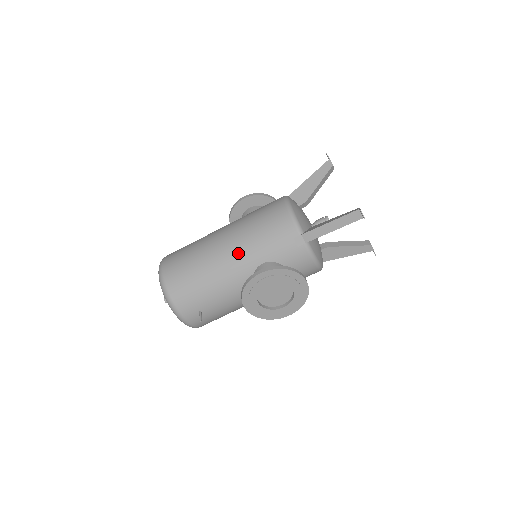
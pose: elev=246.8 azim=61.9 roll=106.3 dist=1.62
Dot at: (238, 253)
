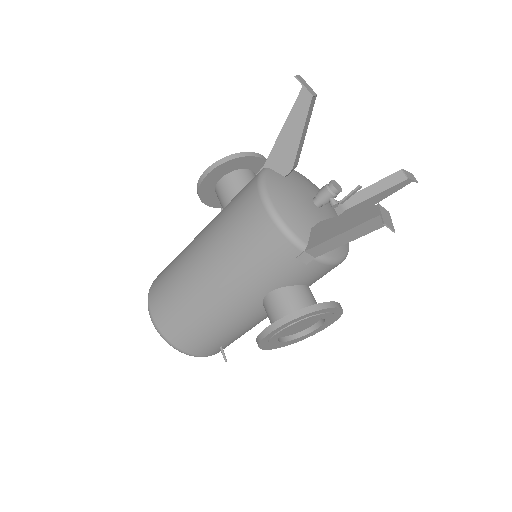
Dot at: (231, 291)
